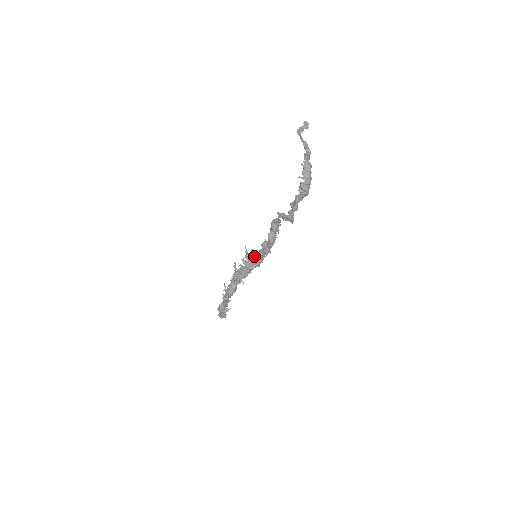
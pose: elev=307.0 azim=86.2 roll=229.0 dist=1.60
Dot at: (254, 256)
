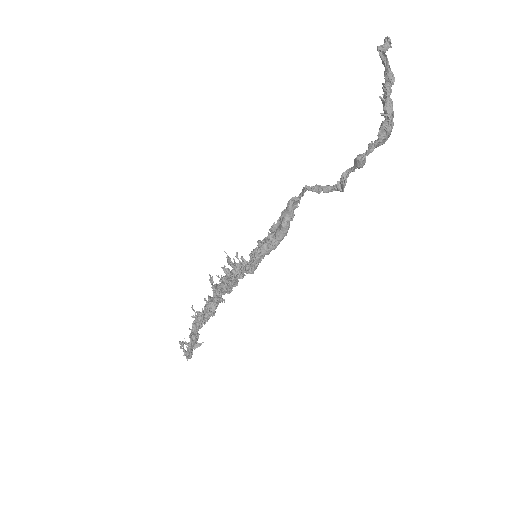
Dot at: occluded
